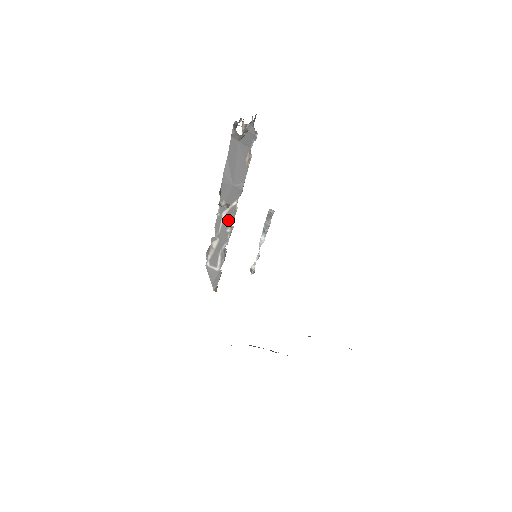
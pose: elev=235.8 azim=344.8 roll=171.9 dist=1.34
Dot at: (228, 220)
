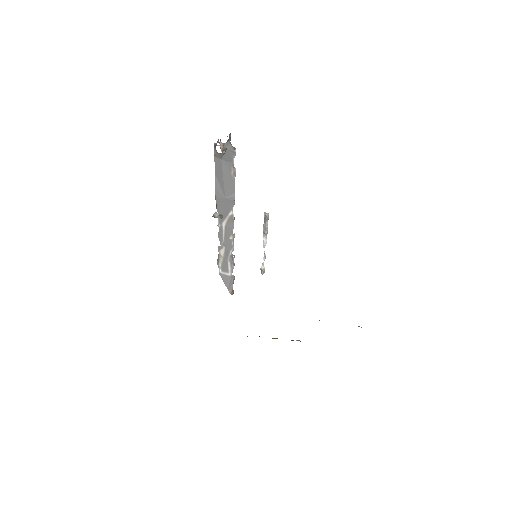
Dot at: (229, 229)
